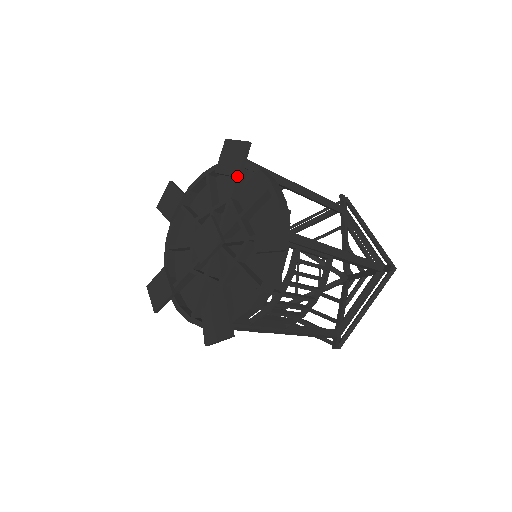
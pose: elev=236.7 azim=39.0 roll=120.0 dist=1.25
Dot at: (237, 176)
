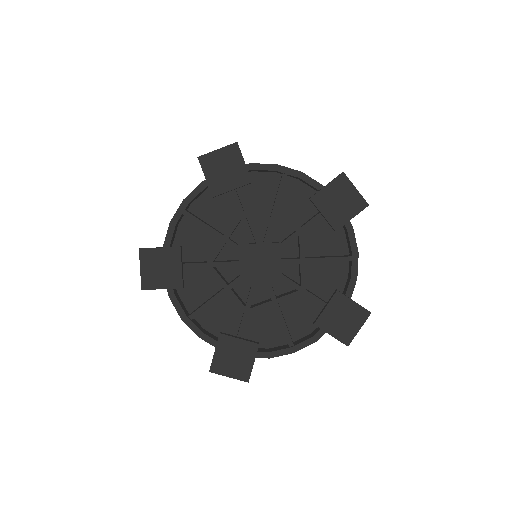
Dot at: occluded
